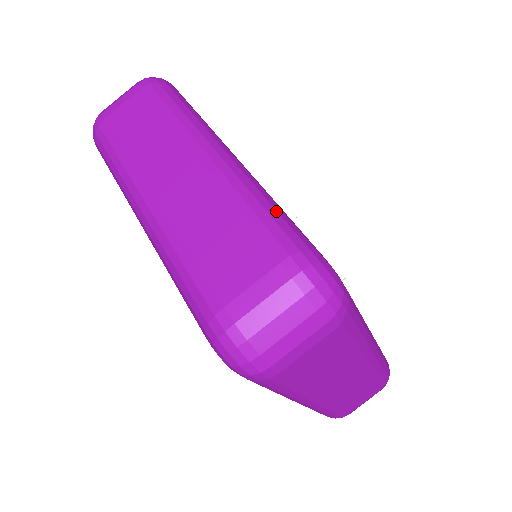
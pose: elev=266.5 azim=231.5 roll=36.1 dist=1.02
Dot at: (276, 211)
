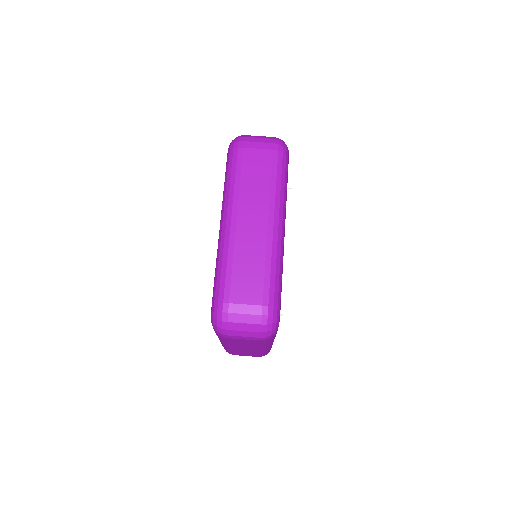
Dot at: occluded
